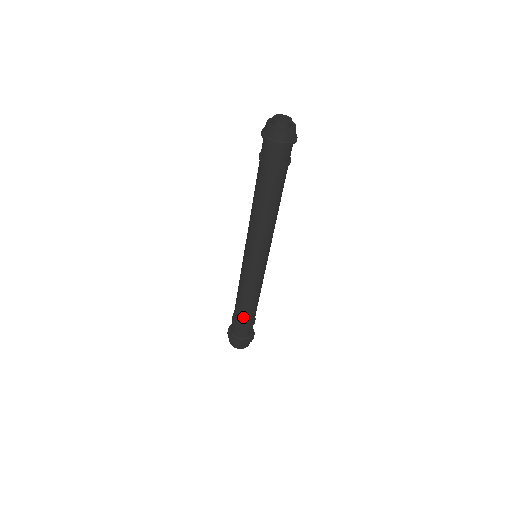
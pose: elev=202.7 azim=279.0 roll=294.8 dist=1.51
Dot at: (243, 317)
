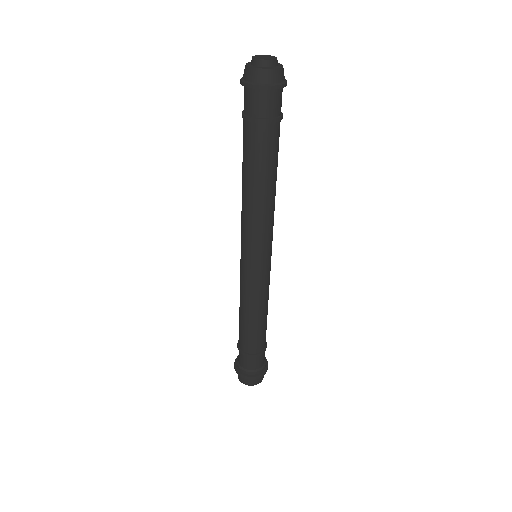
Dot at: (249, 341)
